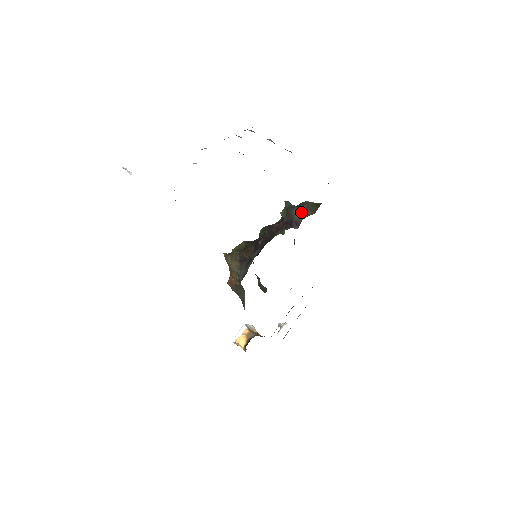
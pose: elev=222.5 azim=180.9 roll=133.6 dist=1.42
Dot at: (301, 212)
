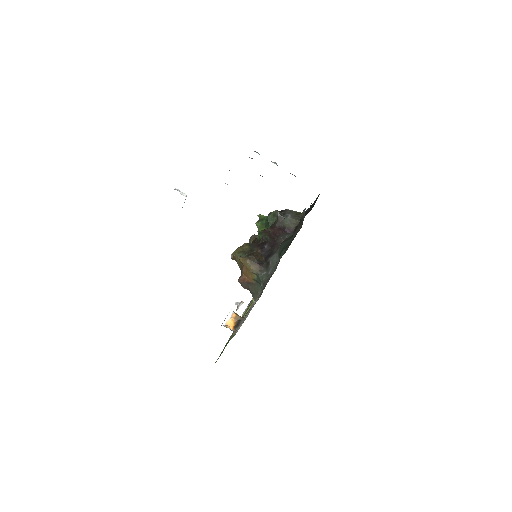
Dot at: (291, 220)
